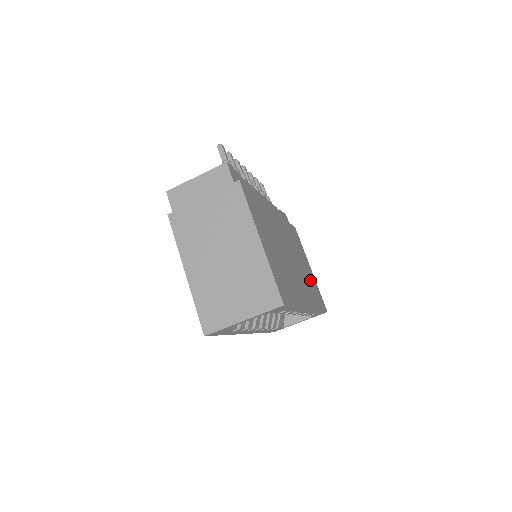
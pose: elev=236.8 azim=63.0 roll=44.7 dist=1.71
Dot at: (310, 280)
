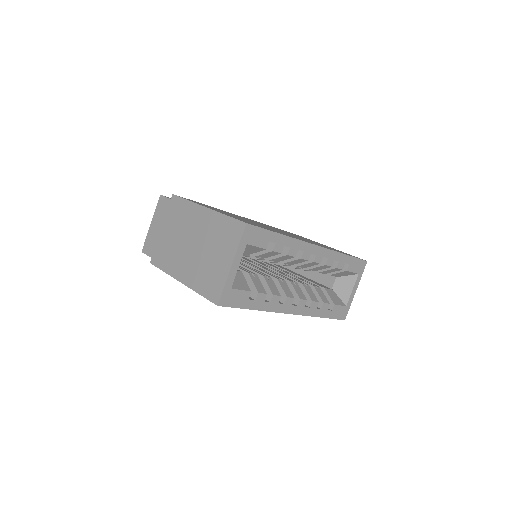
Dot at: occluded
